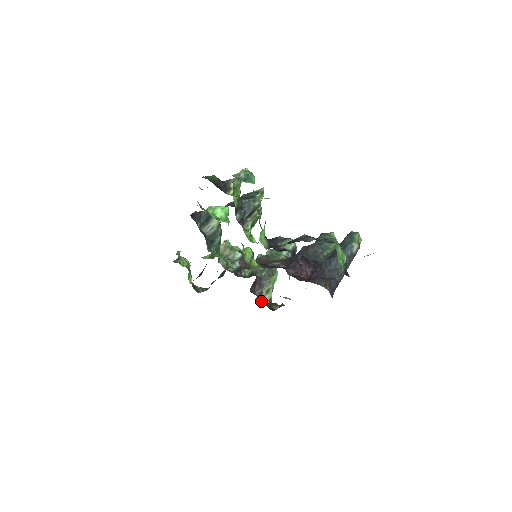
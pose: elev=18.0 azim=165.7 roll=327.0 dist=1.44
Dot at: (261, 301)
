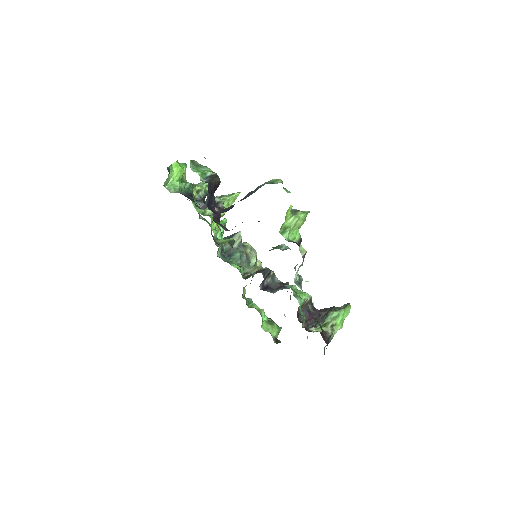
Dot at: (308, 330)
